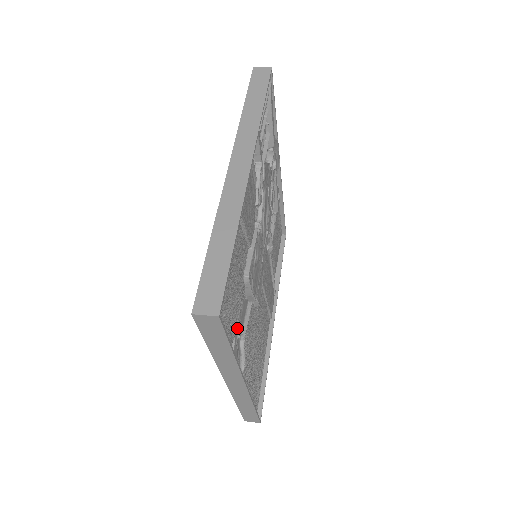
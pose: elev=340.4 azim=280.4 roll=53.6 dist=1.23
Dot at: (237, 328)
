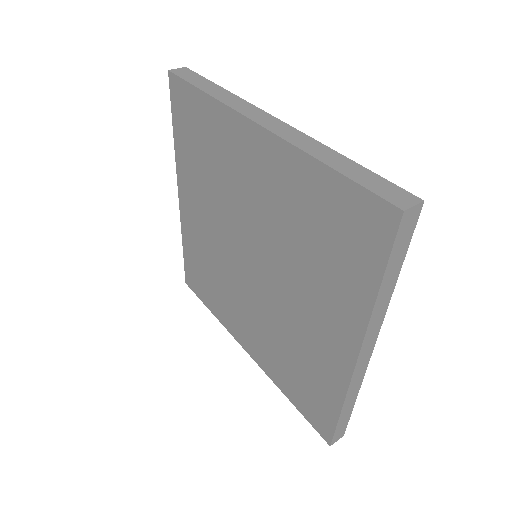
Dot at: occluded
